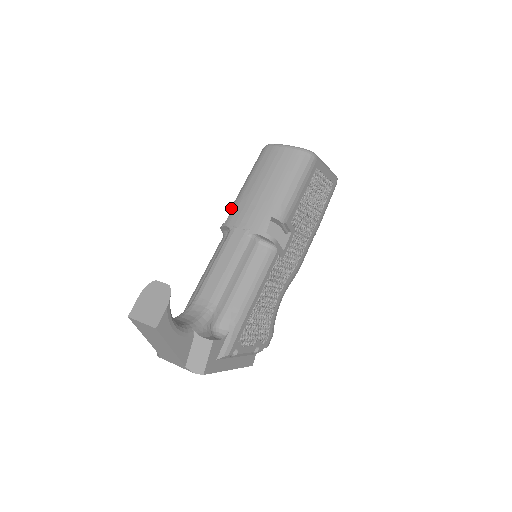
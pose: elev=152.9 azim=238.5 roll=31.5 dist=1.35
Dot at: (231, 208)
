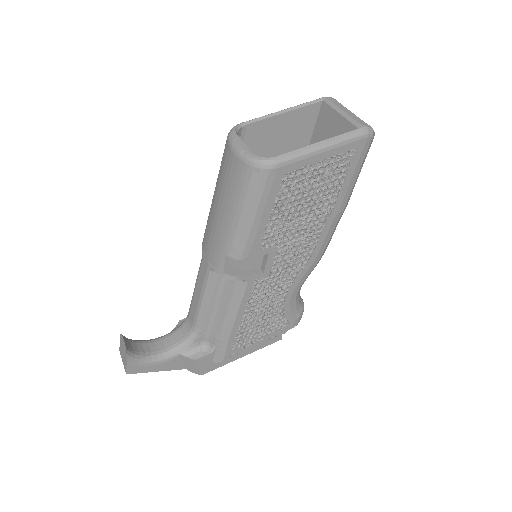
Dot at: occluded
